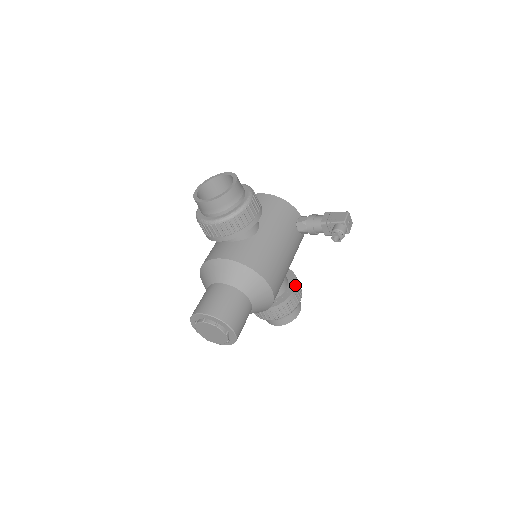
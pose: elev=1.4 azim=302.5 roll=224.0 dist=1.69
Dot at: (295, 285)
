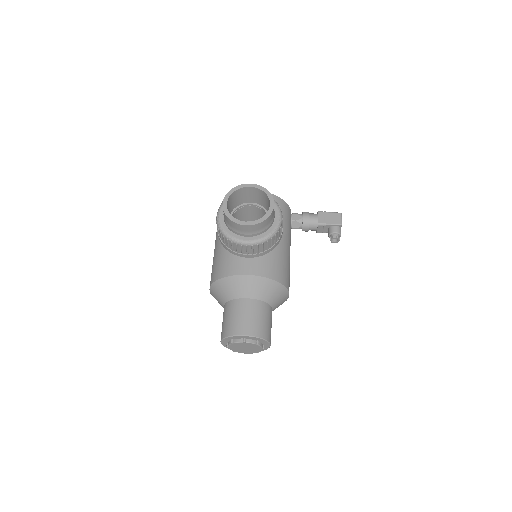
Dot at: occluded
